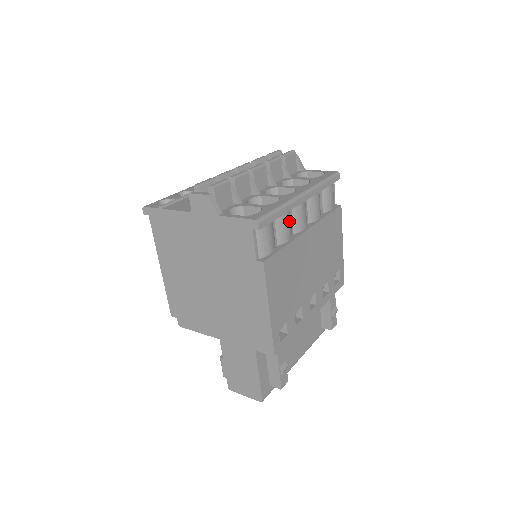
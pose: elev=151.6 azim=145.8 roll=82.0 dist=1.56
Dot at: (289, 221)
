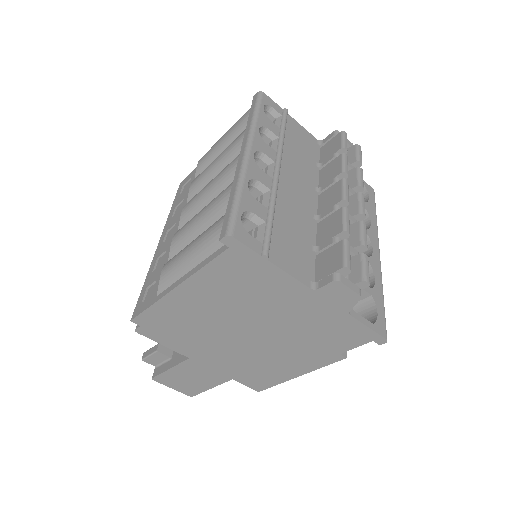
Dot at: occluded
